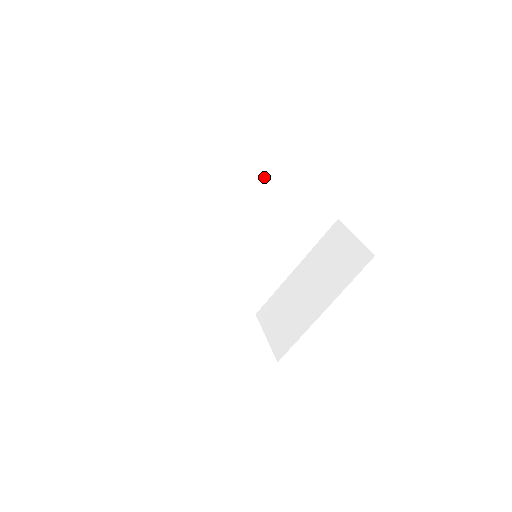
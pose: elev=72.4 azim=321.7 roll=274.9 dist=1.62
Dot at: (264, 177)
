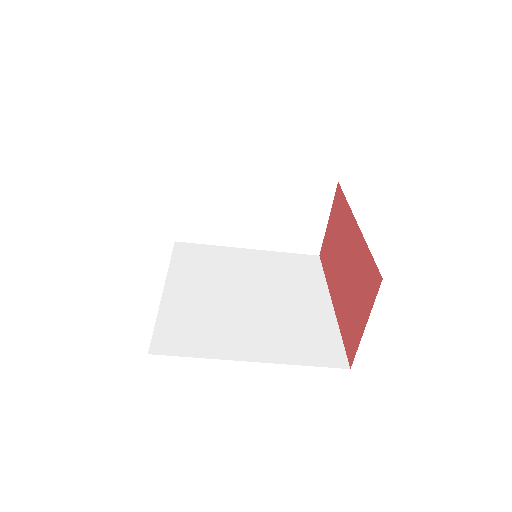
Dot at: occluded
